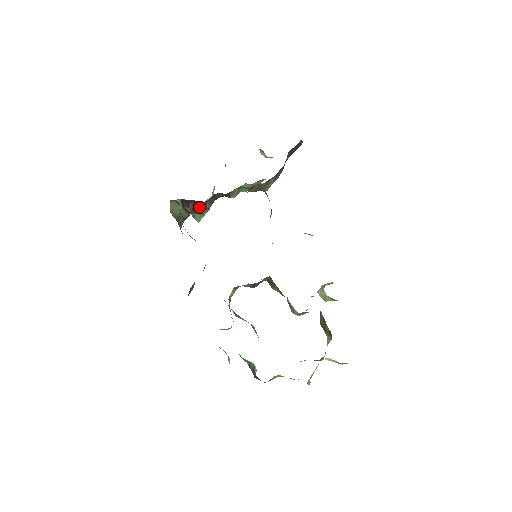
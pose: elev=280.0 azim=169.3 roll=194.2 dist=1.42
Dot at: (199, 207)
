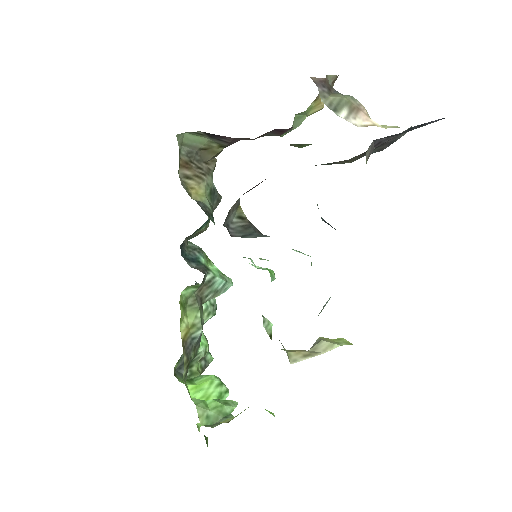
Dot at: occluded
